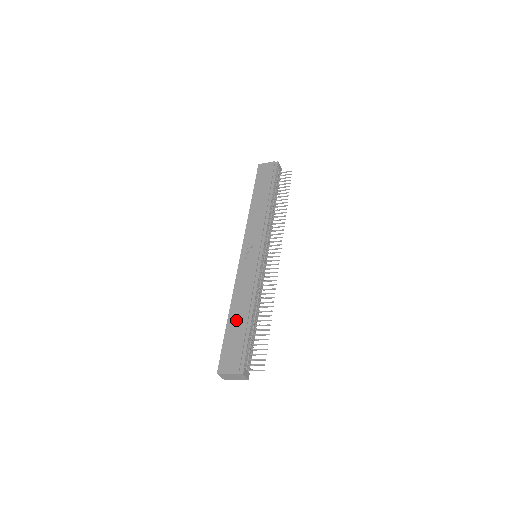
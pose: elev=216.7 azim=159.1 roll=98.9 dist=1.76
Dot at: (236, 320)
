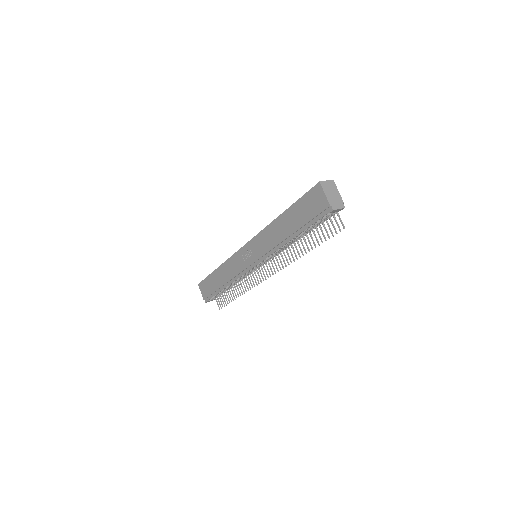
Dot at: (217, 278)
